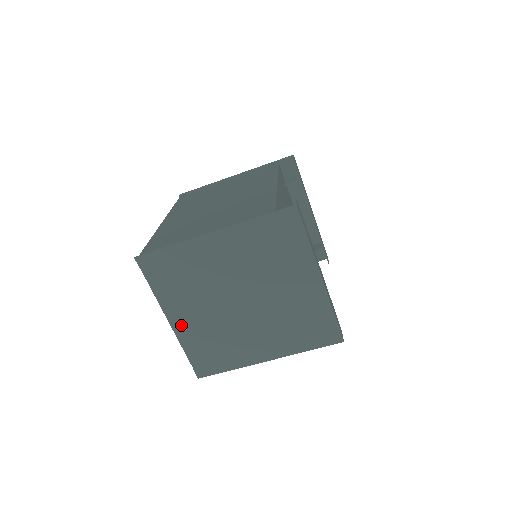
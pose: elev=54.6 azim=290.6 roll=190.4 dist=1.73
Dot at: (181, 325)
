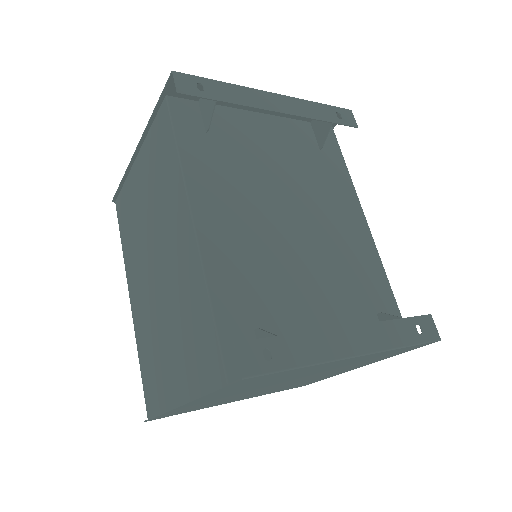
Dot at: (246, 398)
